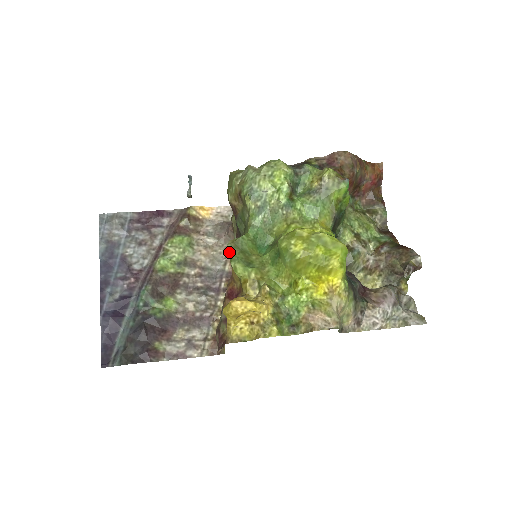
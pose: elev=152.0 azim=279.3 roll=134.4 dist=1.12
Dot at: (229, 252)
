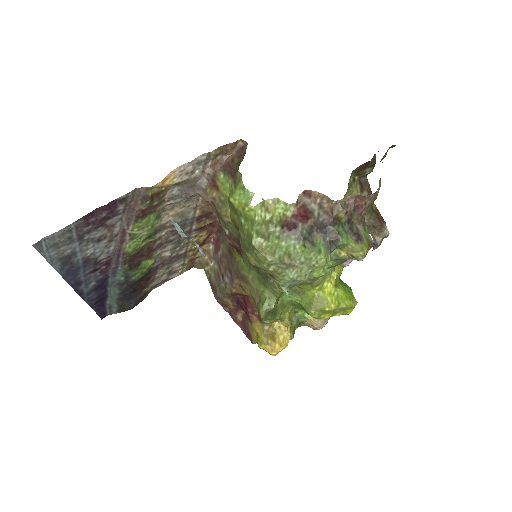
Dot at: (262, 318)
